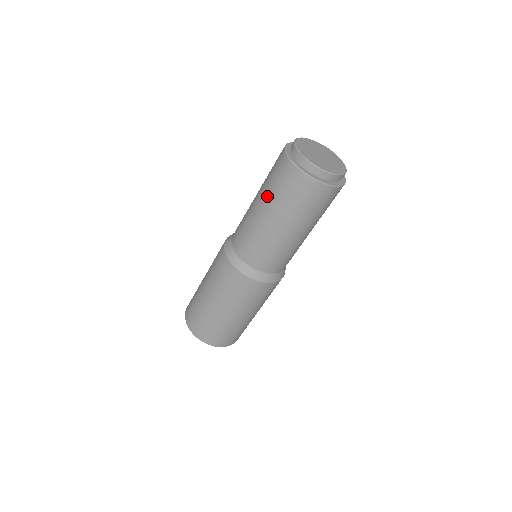
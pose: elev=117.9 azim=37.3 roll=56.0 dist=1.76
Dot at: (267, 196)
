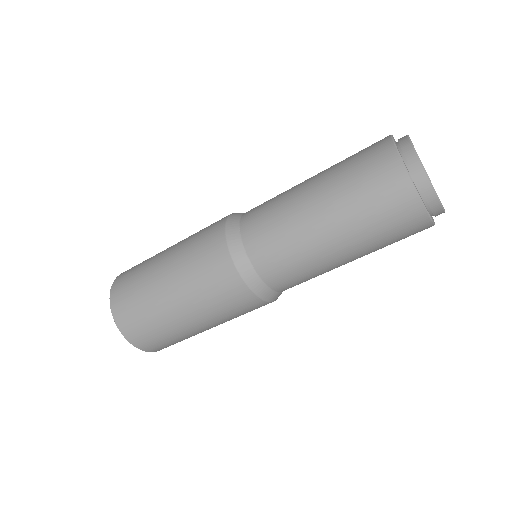
Dot at: (331, 167)
